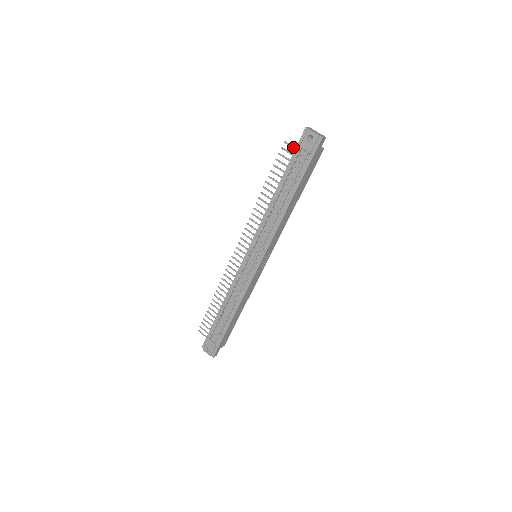
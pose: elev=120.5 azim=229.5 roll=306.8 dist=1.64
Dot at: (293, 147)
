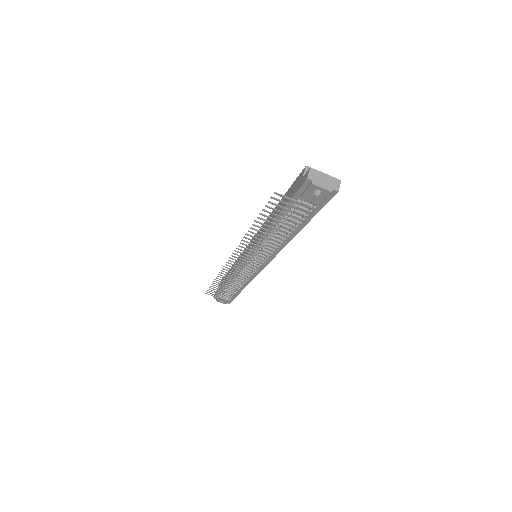
Dot at: (291, 200)
